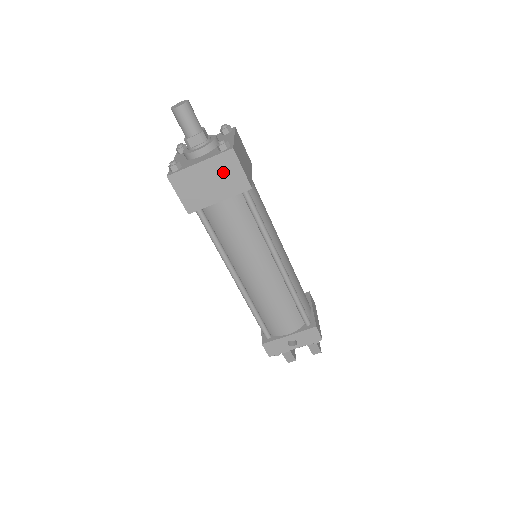
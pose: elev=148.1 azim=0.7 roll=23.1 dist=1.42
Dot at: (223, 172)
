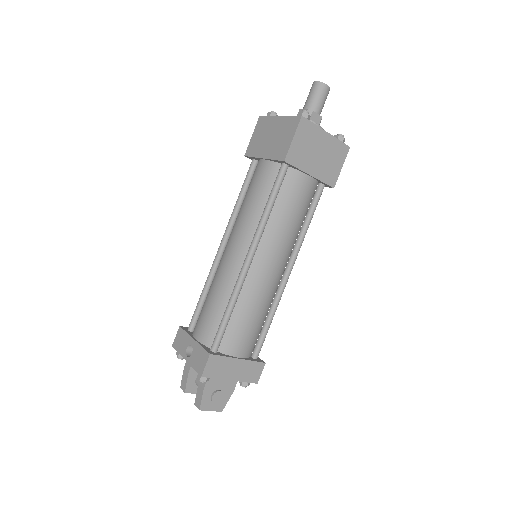
Dot at: (283, 133)
